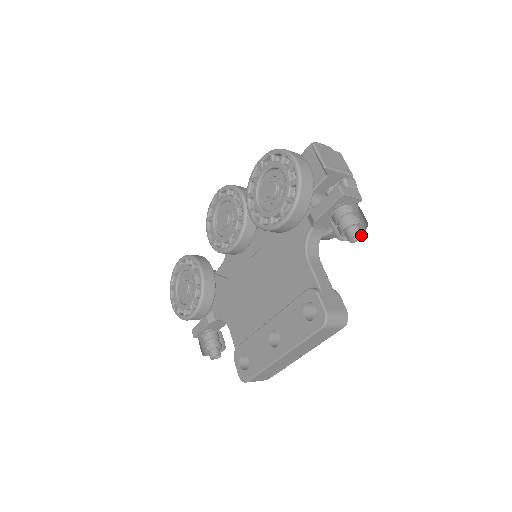
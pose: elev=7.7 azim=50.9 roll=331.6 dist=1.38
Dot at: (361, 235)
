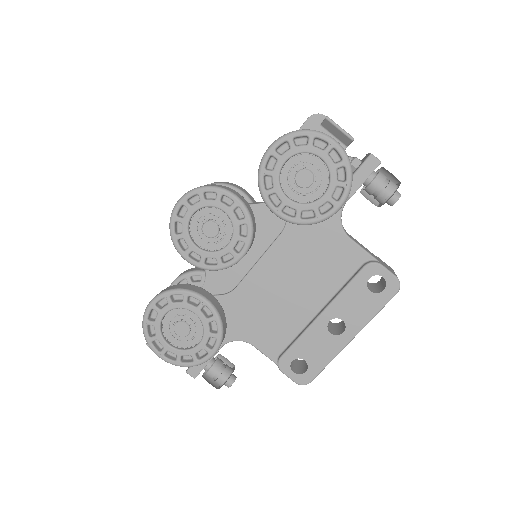
Dot at: (399, 196)
